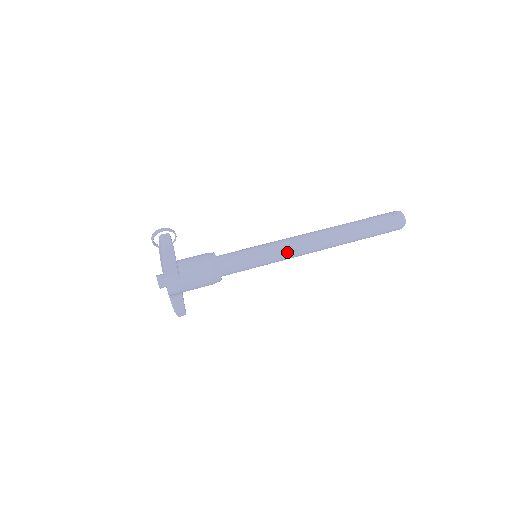
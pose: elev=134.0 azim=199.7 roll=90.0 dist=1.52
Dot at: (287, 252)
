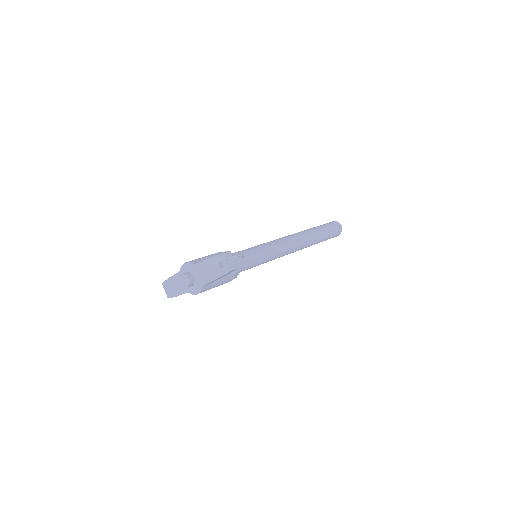
Dot at: (279, 256)
